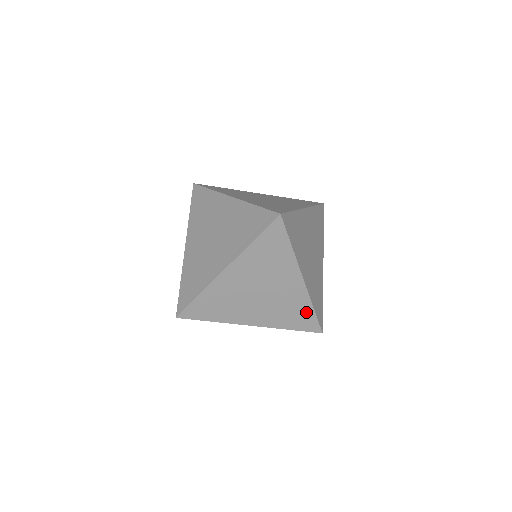
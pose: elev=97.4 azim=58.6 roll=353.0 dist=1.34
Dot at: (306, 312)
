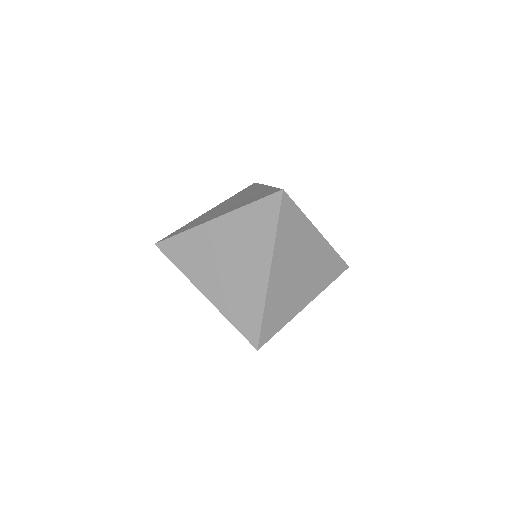
Dot at: (333, 259)
